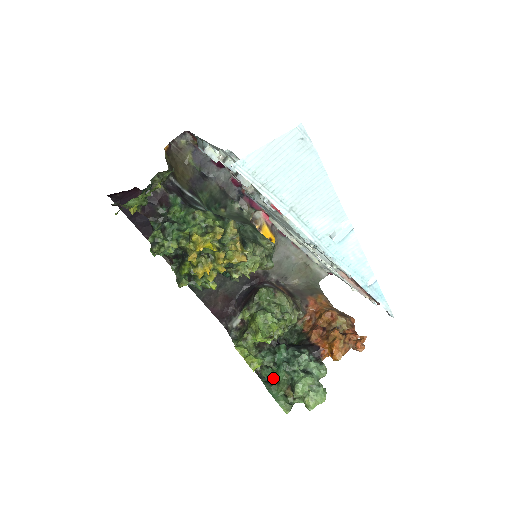
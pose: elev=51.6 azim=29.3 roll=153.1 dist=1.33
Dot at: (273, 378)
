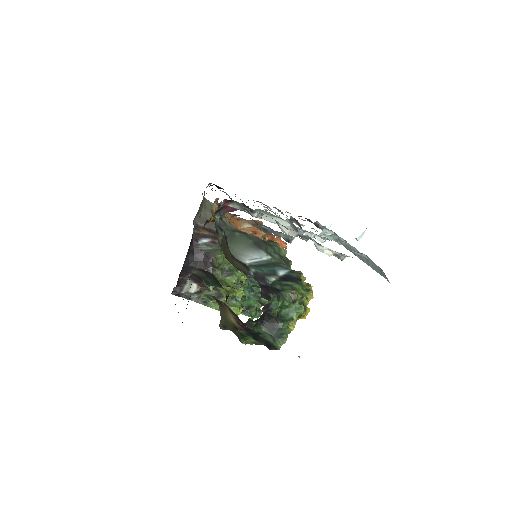
Dot at: (244, 305)
